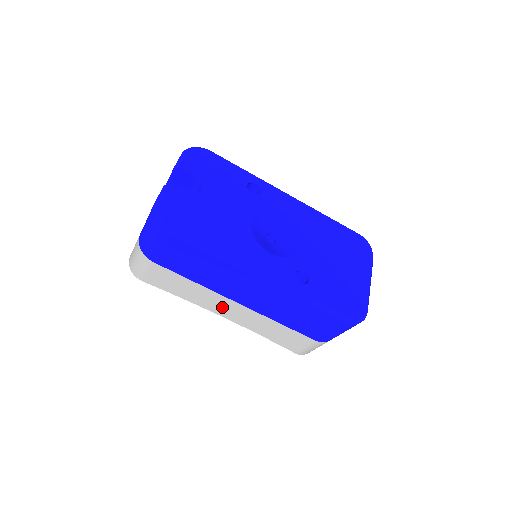
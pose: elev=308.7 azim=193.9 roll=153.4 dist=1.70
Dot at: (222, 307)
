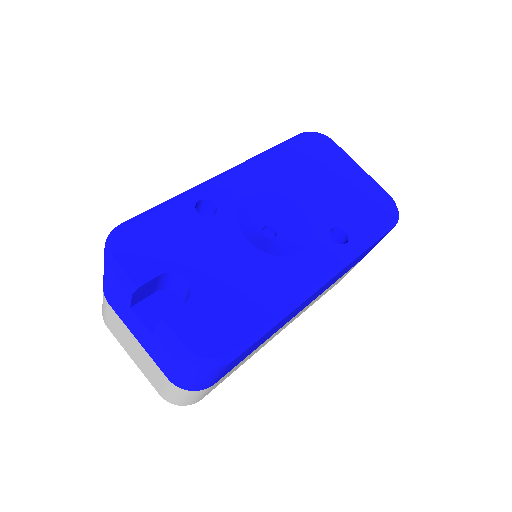
Dot at: (282, 328)
